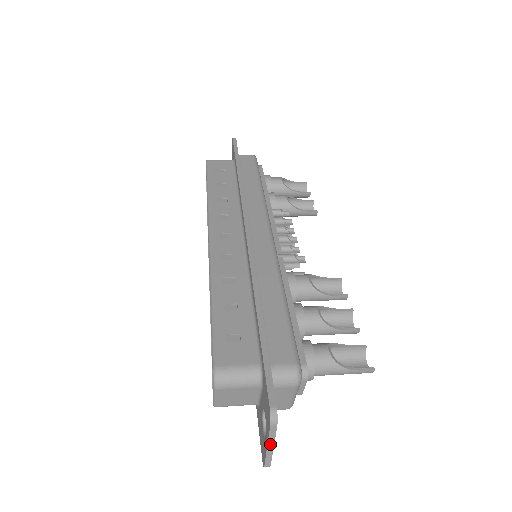
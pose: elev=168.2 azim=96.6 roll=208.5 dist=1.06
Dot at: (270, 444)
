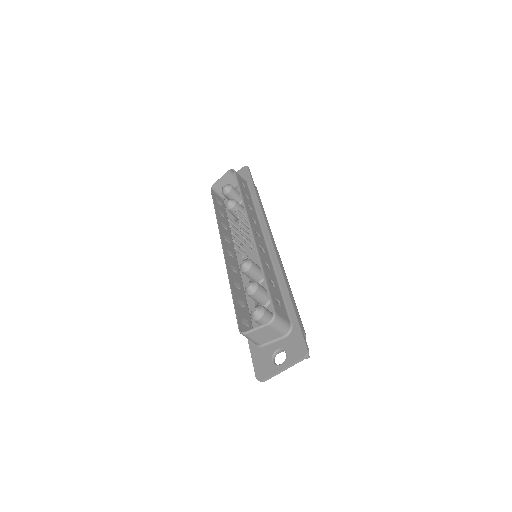
Dot at: (286, 368)
